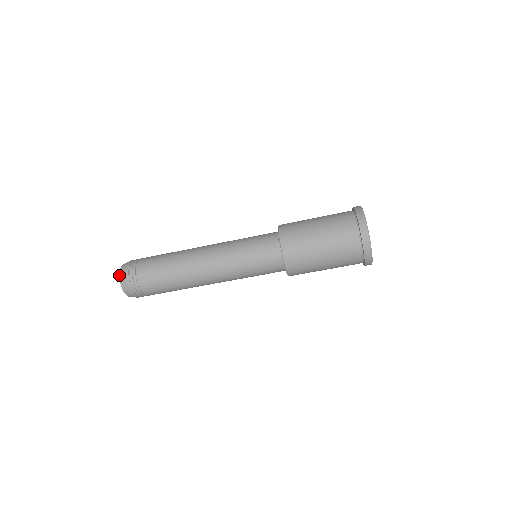
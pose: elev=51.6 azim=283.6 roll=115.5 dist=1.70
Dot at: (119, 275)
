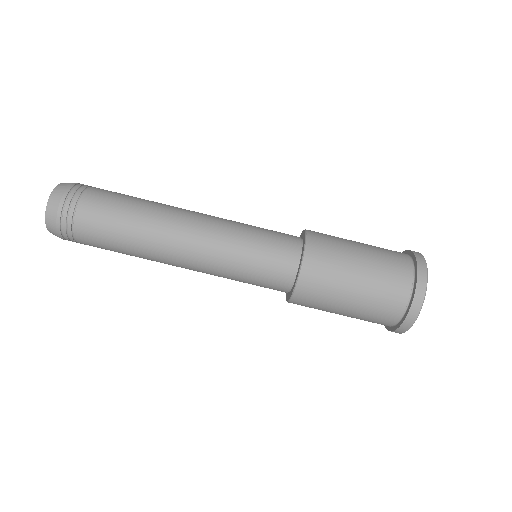
Dot at: occluded
